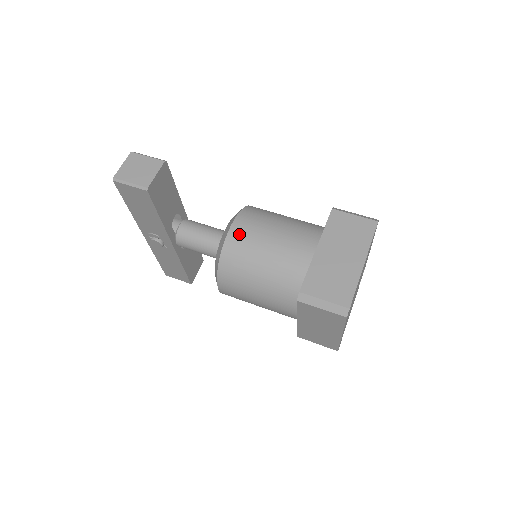
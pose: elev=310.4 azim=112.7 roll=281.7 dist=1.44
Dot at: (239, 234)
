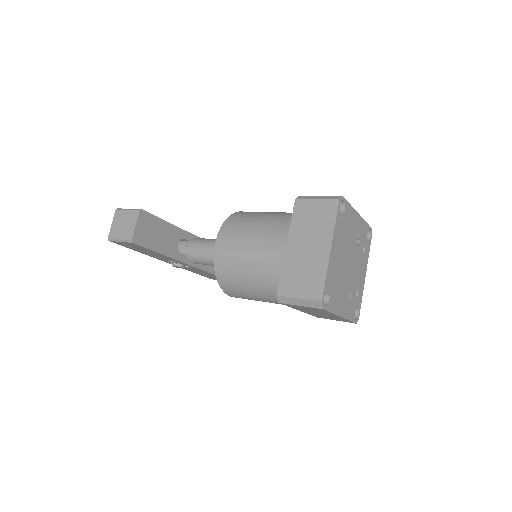
Dot at: (223, 250)
